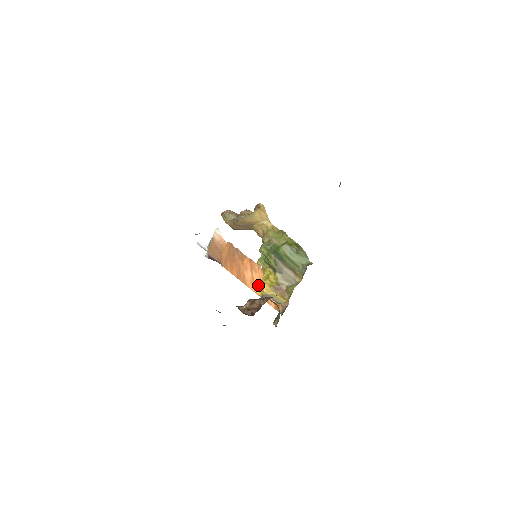
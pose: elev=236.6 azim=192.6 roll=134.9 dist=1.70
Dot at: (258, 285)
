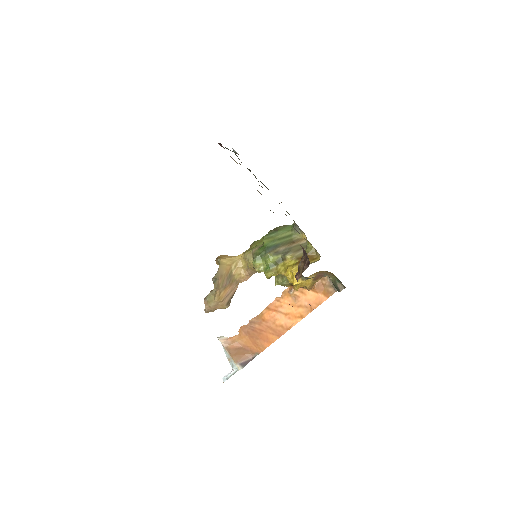
Dot at: (296, 310)
